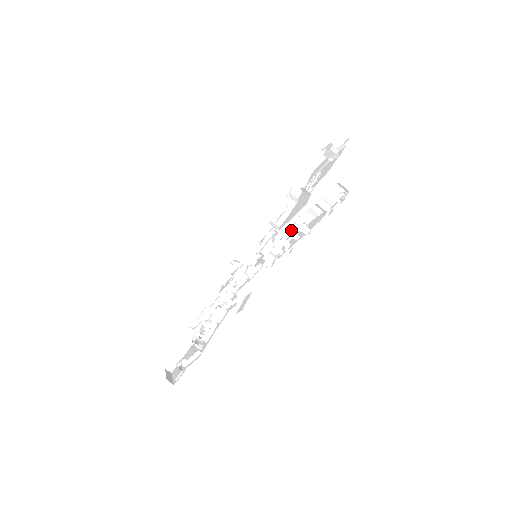
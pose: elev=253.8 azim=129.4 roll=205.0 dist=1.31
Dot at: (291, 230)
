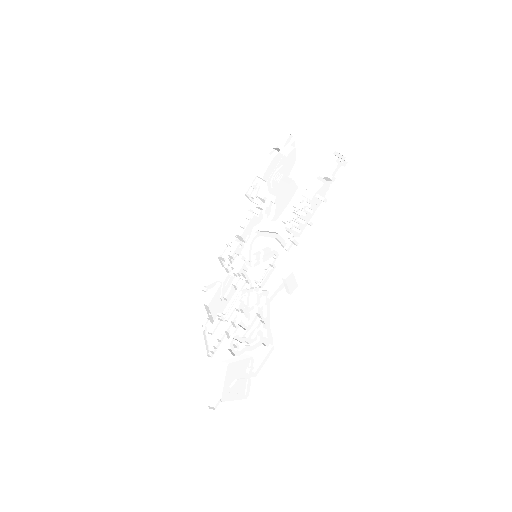
Dot at: (305, 206)
